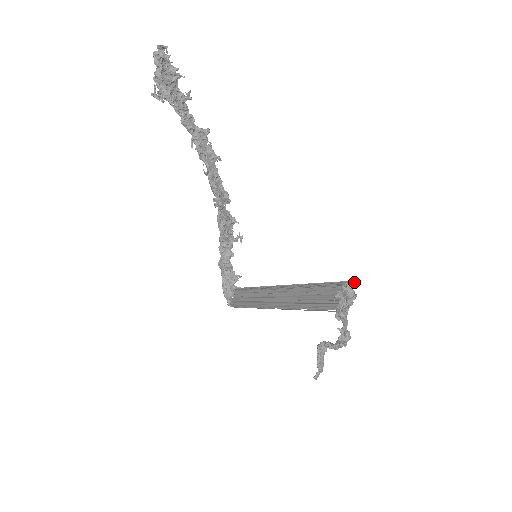
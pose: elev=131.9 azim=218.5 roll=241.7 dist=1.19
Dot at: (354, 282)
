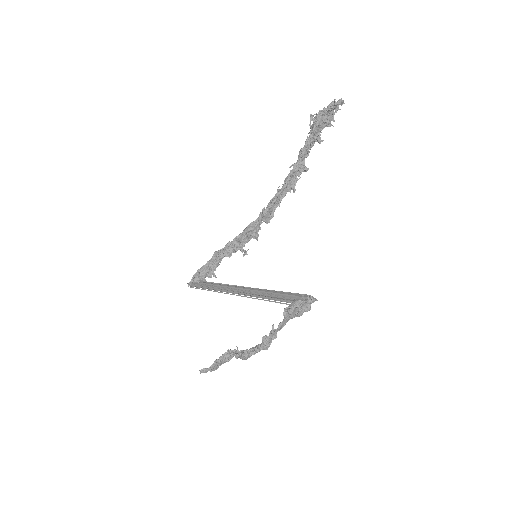
Dot at: (317, 300)
